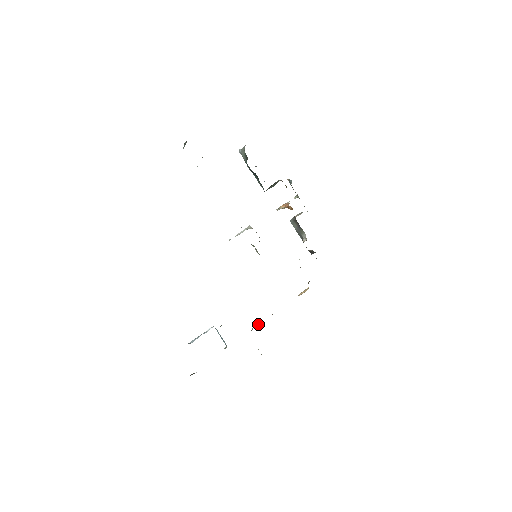
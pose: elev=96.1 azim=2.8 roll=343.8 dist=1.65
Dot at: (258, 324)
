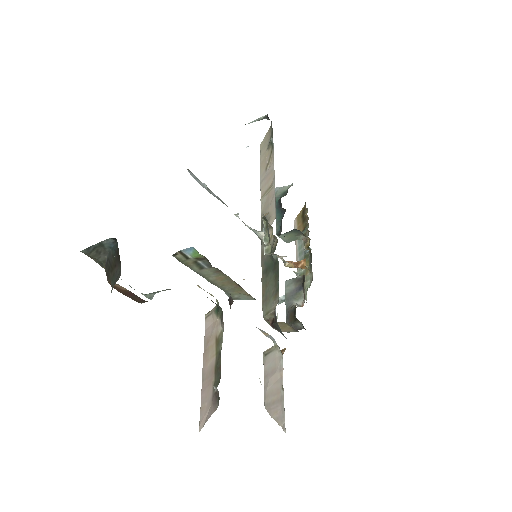
Dot at: occluded
